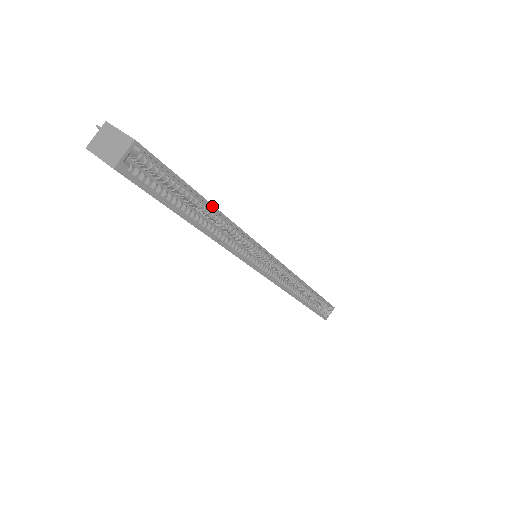
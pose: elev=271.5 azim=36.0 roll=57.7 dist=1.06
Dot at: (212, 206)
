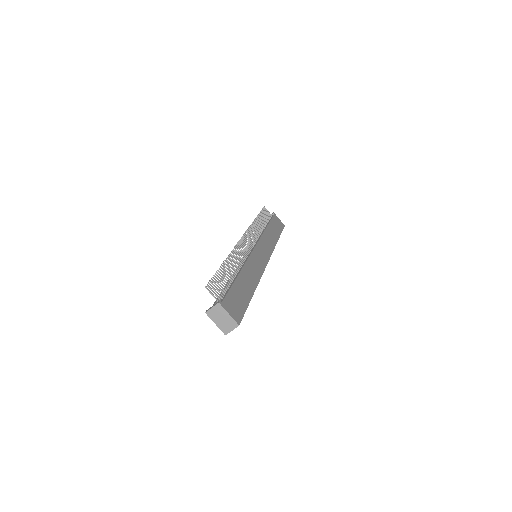
Dot at: occluded
